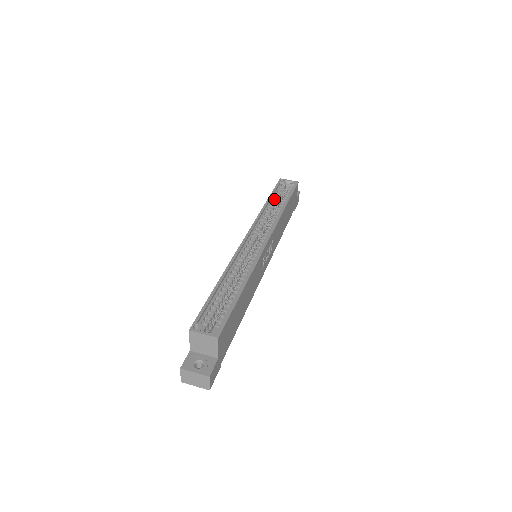
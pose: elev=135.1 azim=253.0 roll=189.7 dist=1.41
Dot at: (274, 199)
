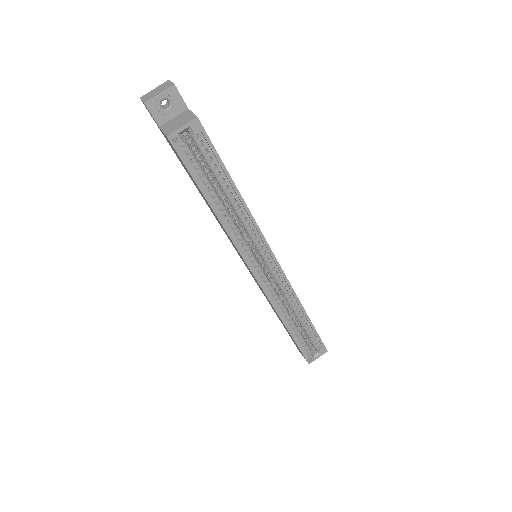
Dot at: (206, 187)
